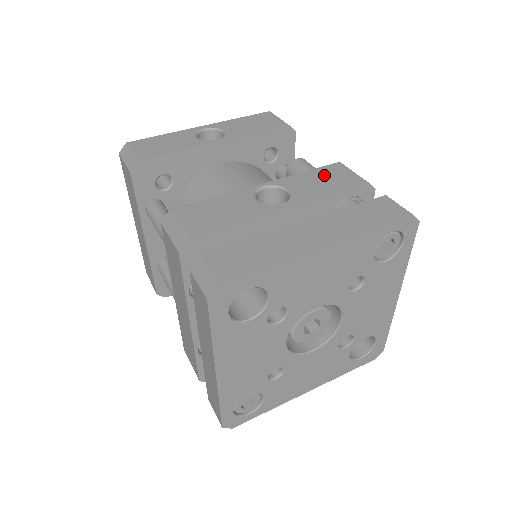
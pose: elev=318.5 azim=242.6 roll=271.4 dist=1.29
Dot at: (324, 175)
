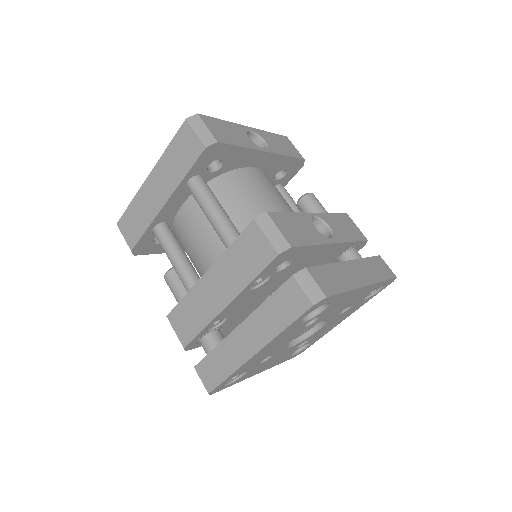
Dot at: (344, 222)
